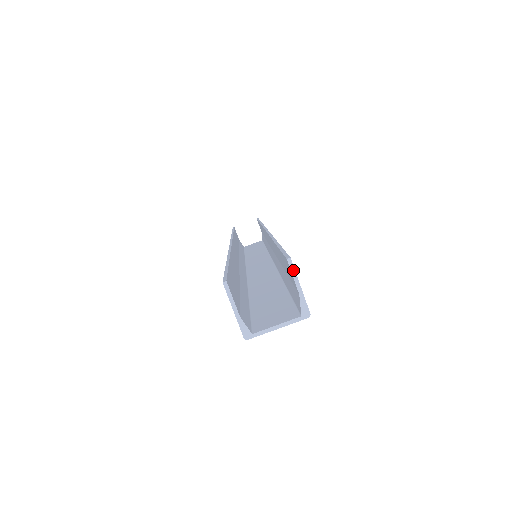
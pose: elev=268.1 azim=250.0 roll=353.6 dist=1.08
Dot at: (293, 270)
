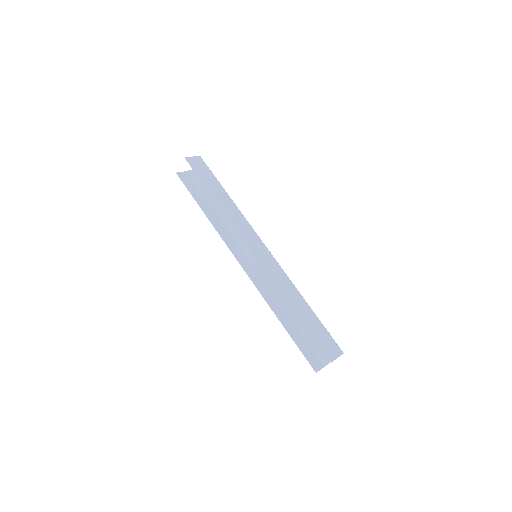
Dot at: occluded
